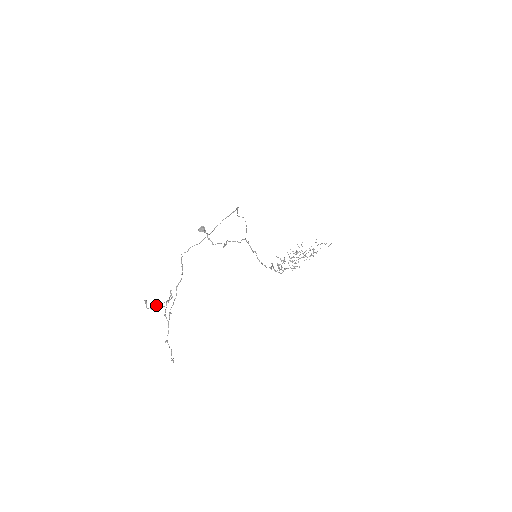
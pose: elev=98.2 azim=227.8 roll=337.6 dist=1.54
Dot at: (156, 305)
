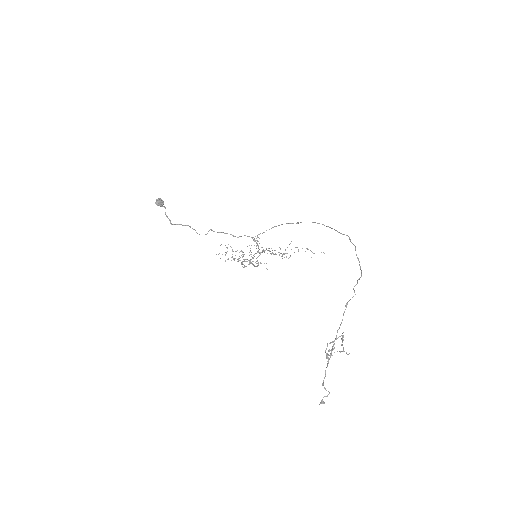
Dot at: occluded
